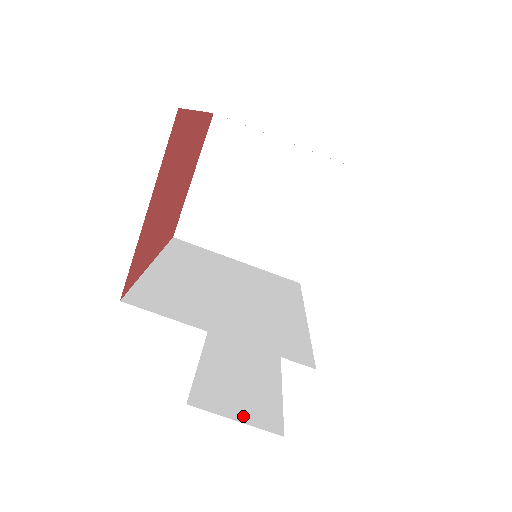
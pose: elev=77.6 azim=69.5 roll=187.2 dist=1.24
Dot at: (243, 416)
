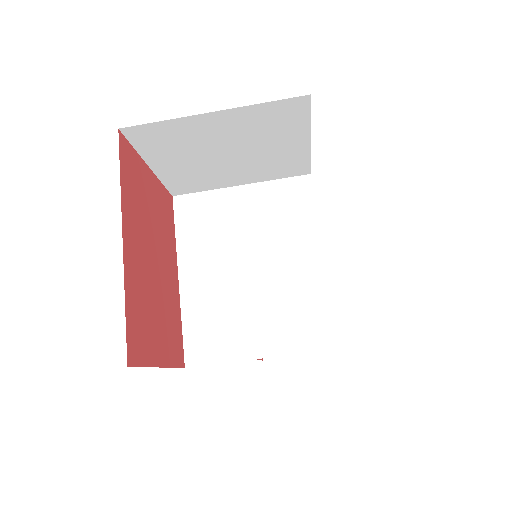
Dot at: occluded
